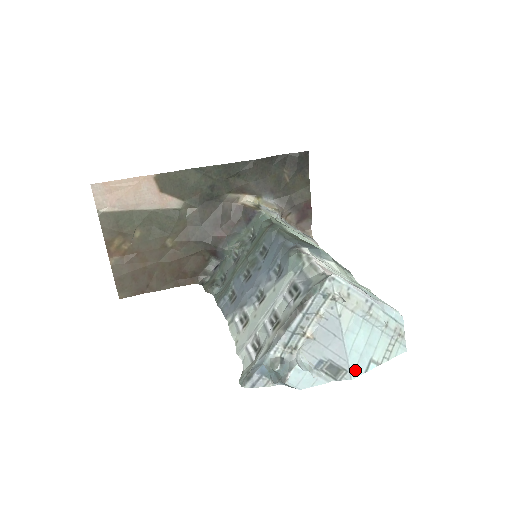
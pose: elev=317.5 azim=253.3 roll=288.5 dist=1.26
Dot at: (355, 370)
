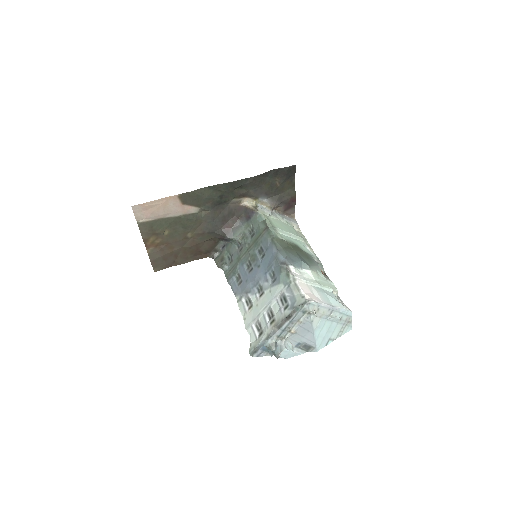
Dot at: (319, 346)
